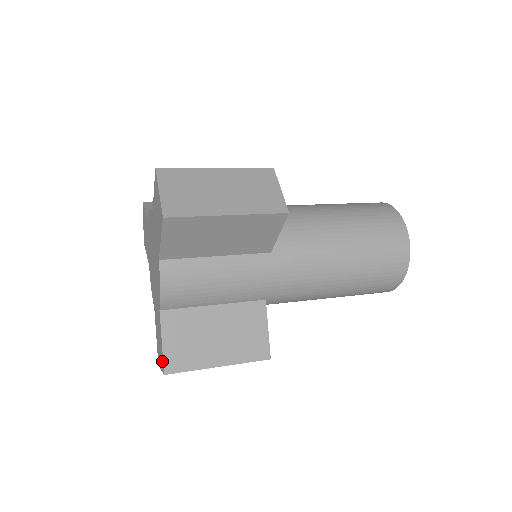
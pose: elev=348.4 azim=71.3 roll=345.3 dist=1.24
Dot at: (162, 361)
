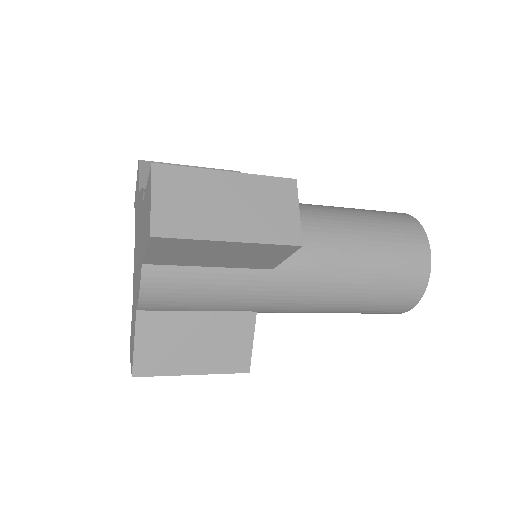
Dot at: (132, 361)
